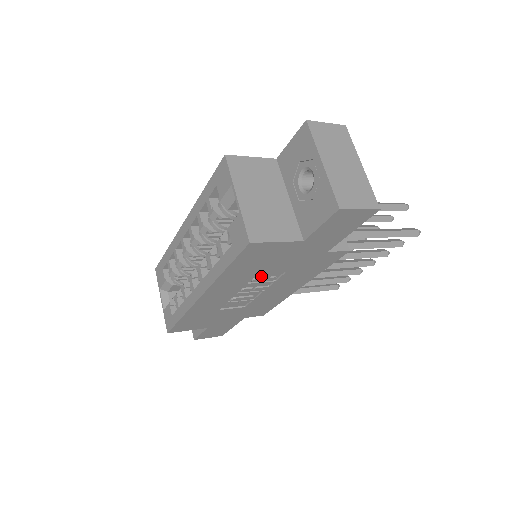
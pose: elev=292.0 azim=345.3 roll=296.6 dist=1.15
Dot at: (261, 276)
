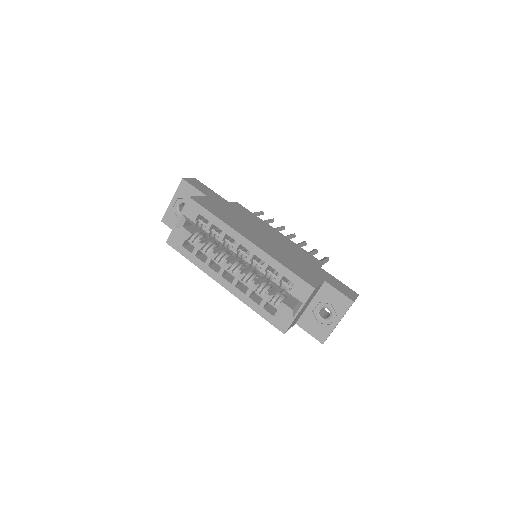
Dot at: occluded
